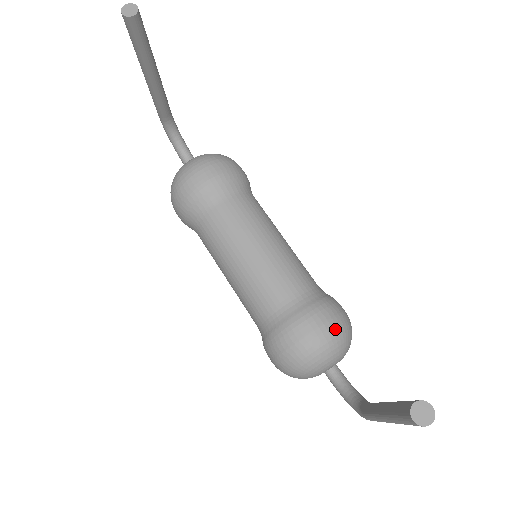
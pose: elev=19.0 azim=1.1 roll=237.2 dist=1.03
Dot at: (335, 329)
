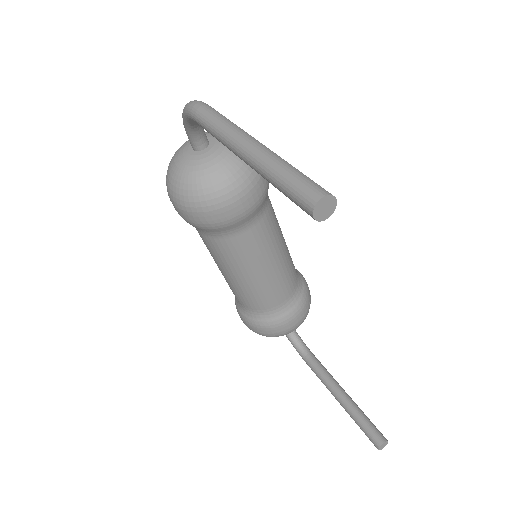
Dot at: occluded
